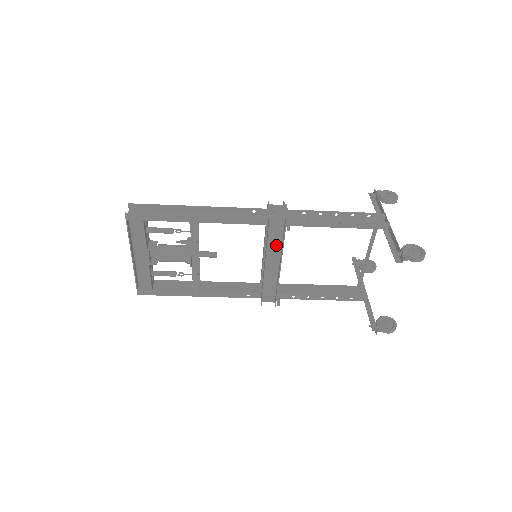
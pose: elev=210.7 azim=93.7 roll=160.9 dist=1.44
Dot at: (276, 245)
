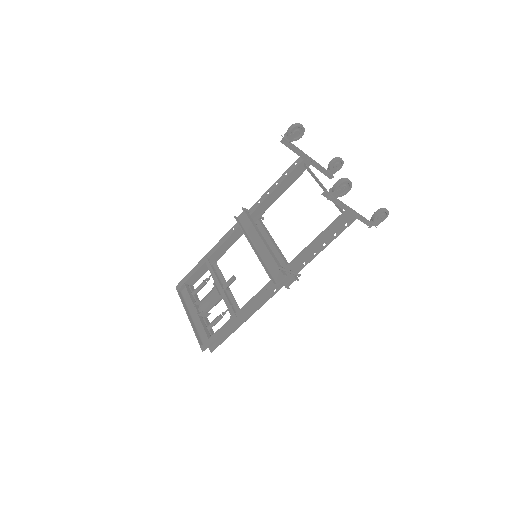
Dot at: (253, 231)
